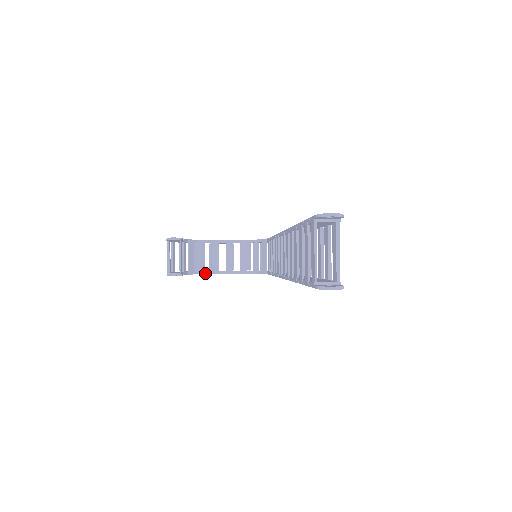
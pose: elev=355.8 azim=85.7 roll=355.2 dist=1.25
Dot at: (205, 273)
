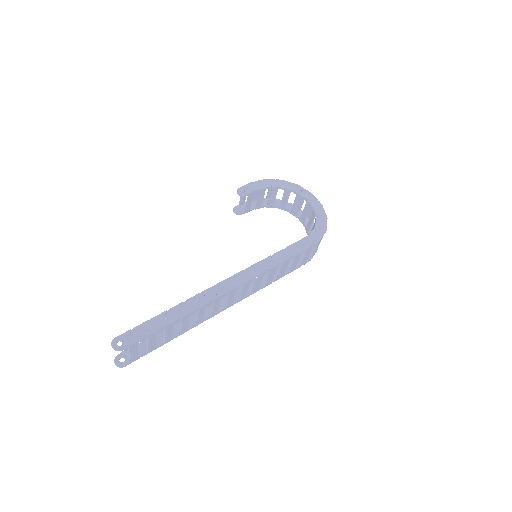
Dot at: (284, 210)
